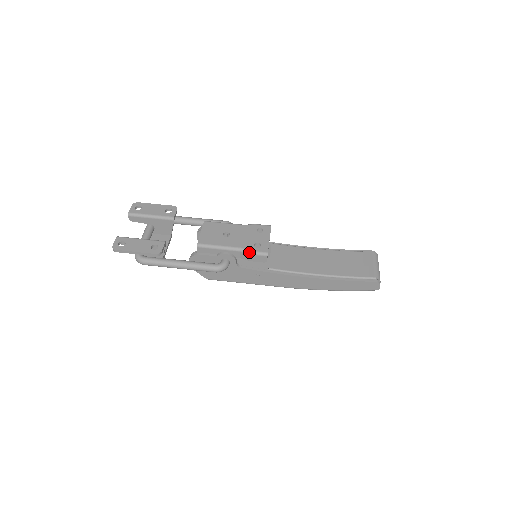
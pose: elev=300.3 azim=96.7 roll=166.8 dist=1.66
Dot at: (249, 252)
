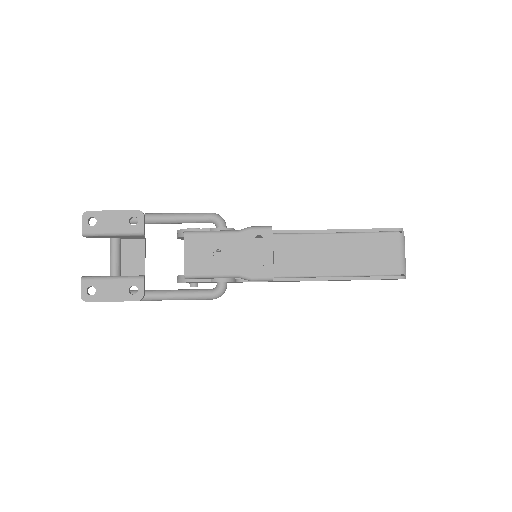
Dot at: (250, 279)
